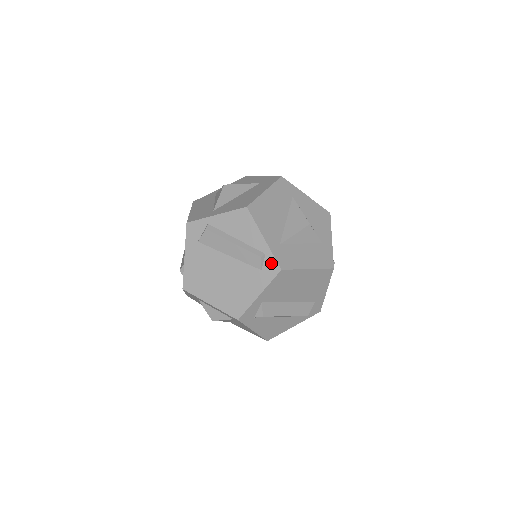
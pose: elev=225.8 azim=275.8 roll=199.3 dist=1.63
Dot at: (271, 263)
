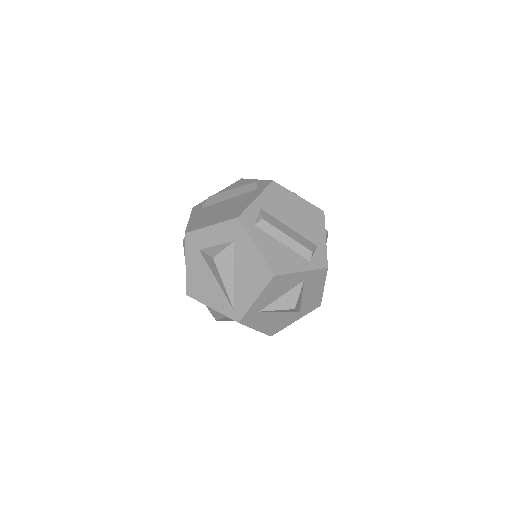
Dot at: (264, 183)
